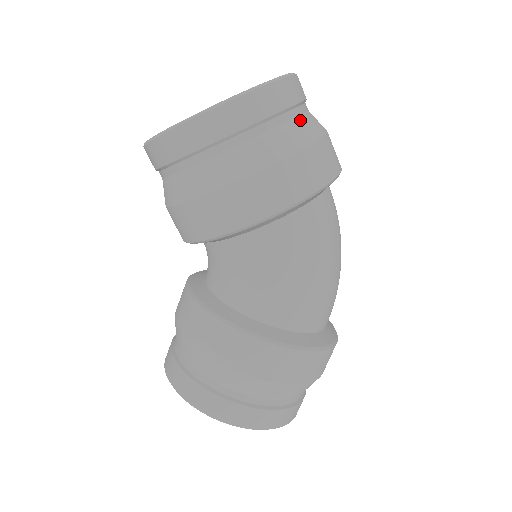
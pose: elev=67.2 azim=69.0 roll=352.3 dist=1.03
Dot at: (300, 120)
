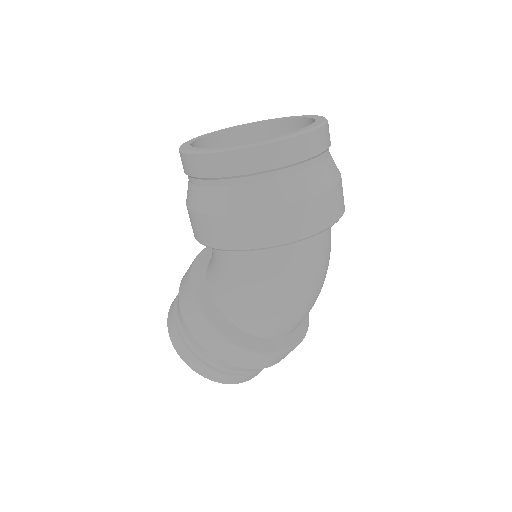
Dot at: (290, 179)
